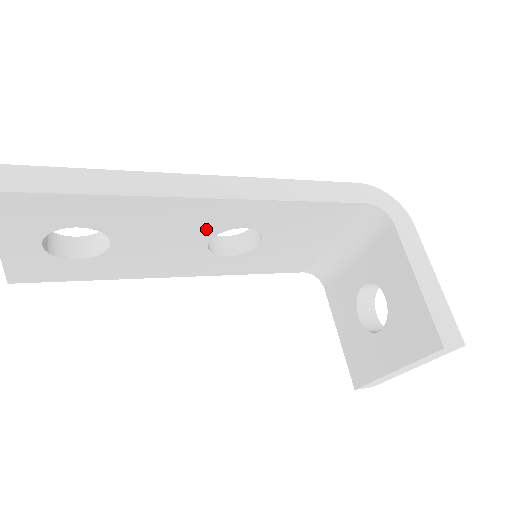
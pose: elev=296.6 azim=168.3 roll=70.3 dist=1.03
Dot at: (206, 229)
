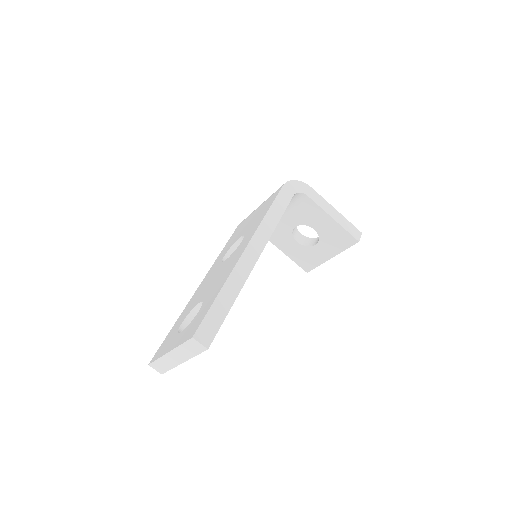
Dot at: occluded
